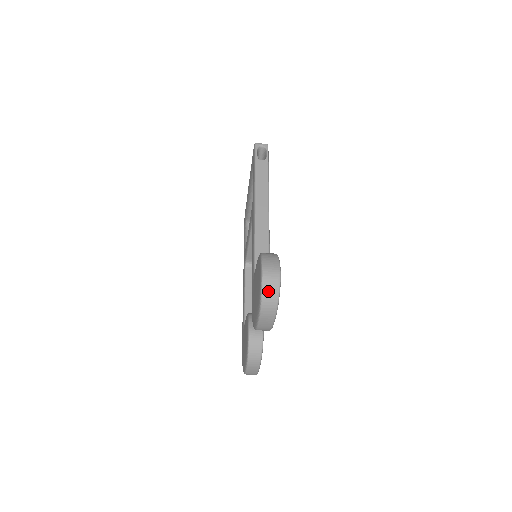
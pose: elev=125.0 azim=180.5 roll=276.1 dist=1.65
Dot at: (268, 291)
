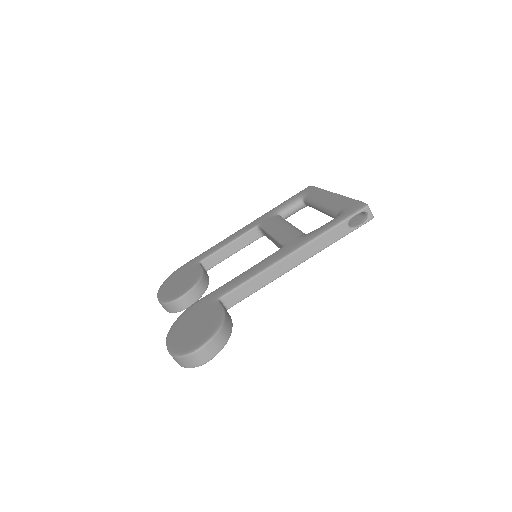
Dot at: (186, 361)
